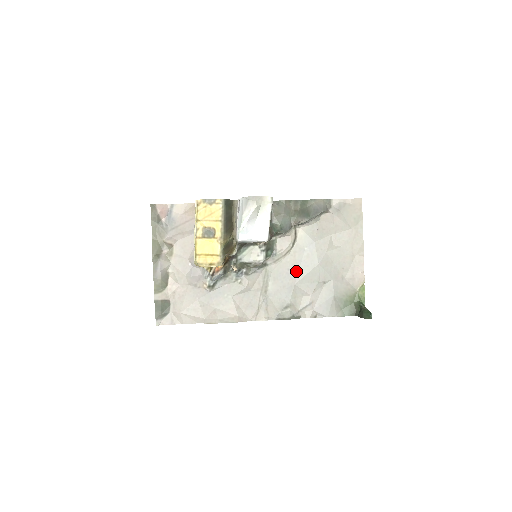
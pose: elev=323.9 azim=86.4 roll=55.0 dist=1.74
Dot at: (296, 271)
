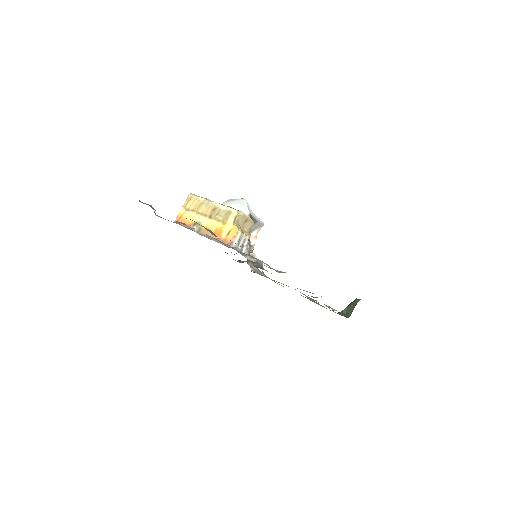
Dot at: occluded
